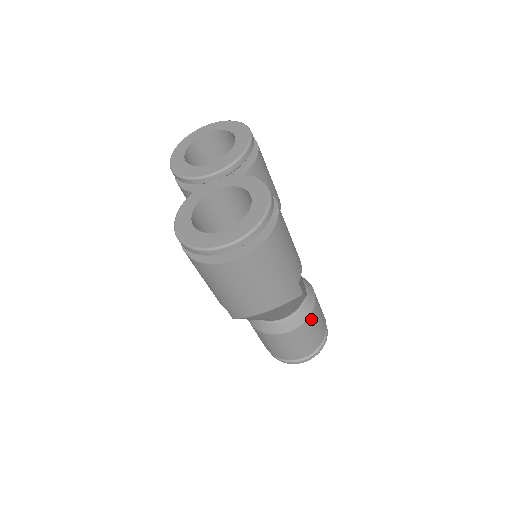
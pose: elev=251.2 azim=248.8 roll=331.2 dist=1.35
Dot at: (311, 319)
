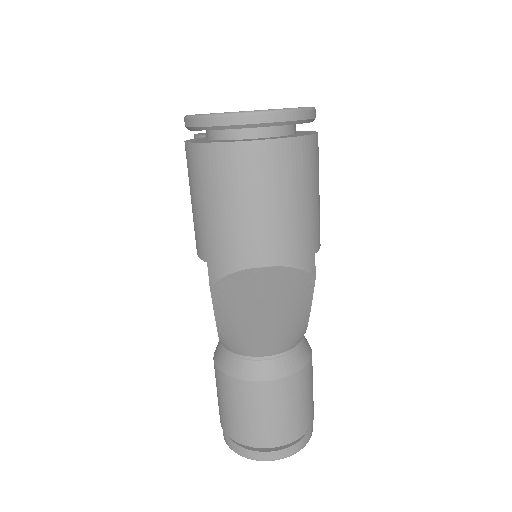
Dot at: (301, 378)
